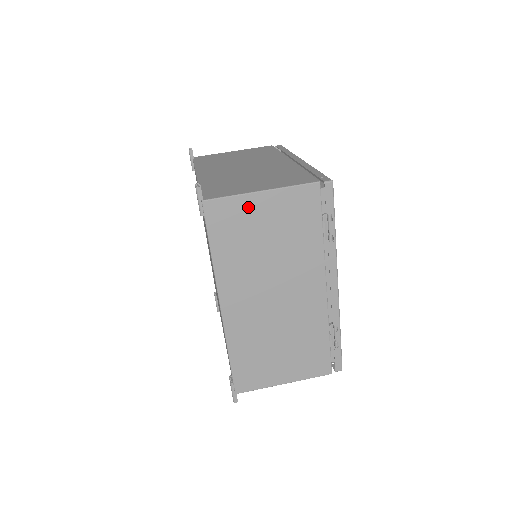
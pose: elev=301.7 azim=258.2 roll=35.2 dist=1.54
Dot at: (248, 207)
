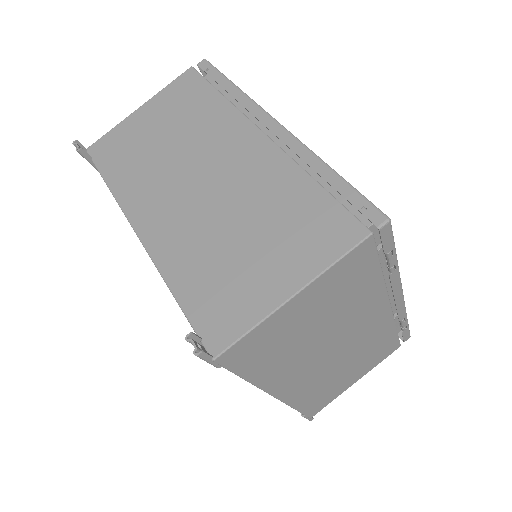
Dot at: (279, 321)
